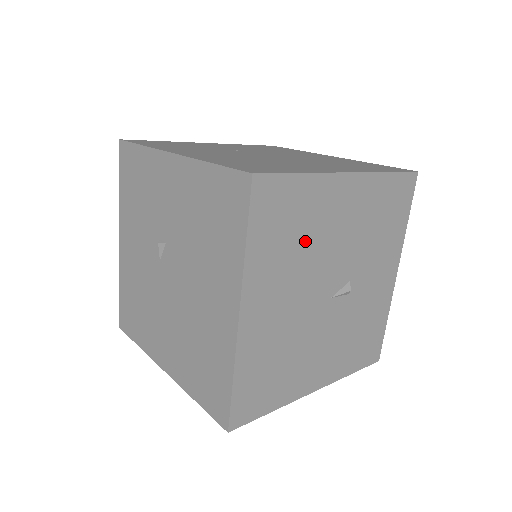
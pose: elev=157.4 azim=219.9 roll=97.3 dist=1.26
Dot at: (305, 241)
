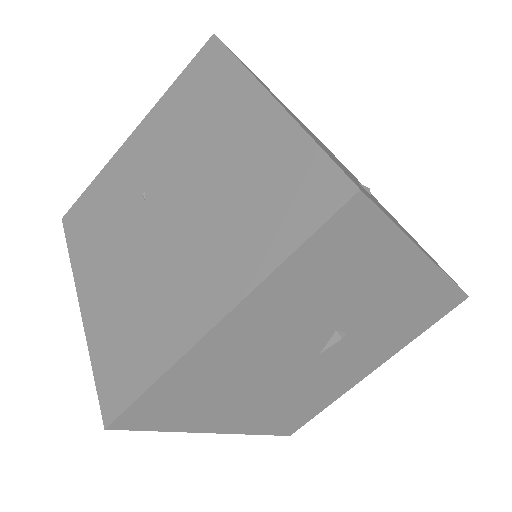
Dot at: (227, 381)
